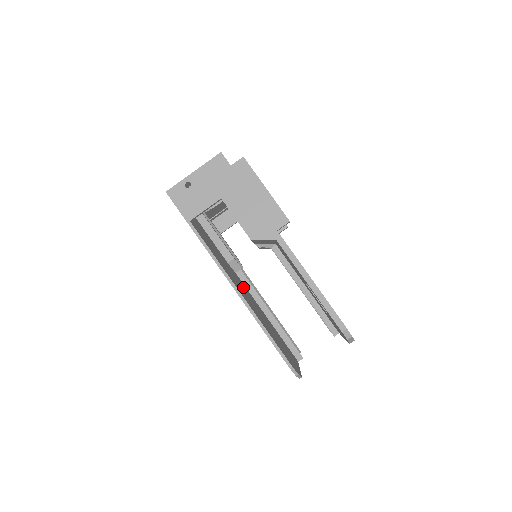
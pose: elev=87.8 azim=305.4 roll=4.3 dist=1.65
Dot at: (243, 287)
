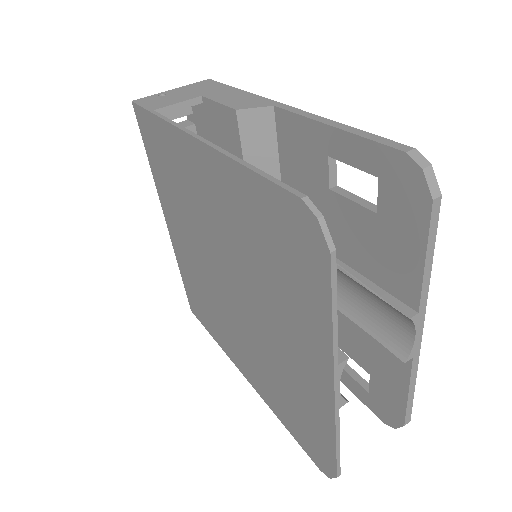
Dot at: occluded
